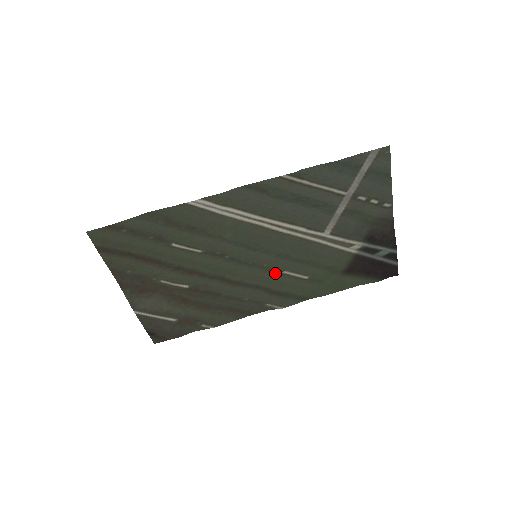
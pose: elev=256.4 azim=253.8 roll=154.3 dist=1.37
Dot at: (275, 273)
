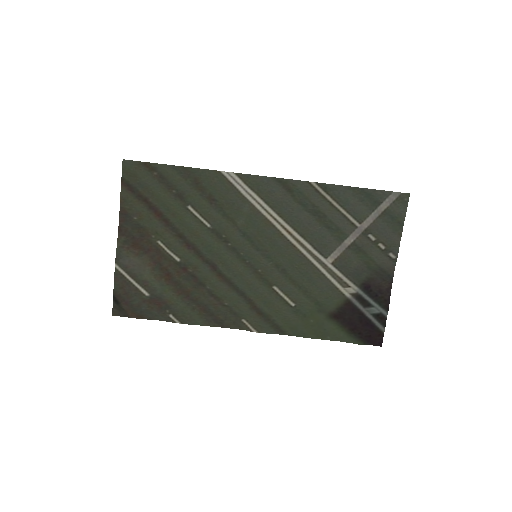
Dot at: (265, 285)
